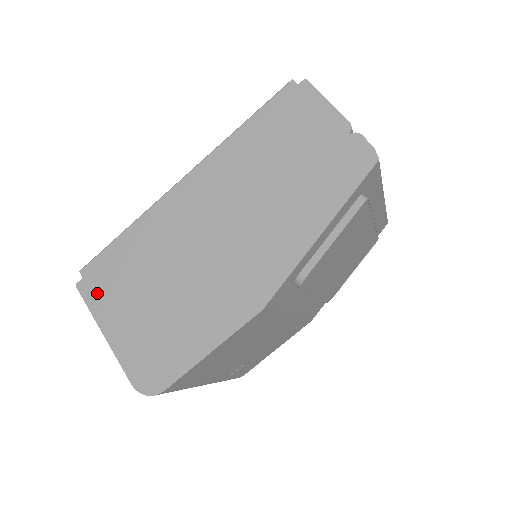
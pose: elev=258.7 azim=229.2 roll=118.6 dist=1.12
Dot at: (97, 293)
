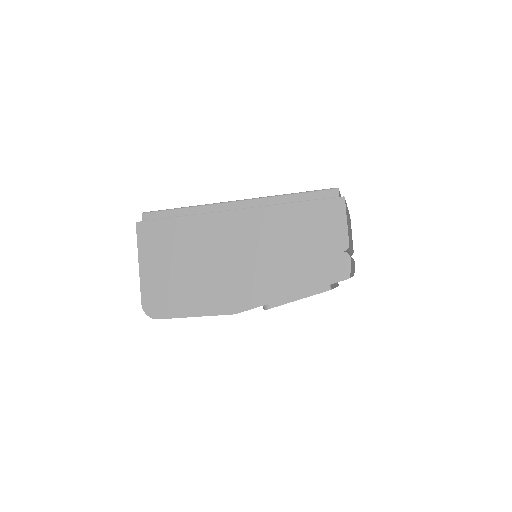
Dot at: (147, 237)
